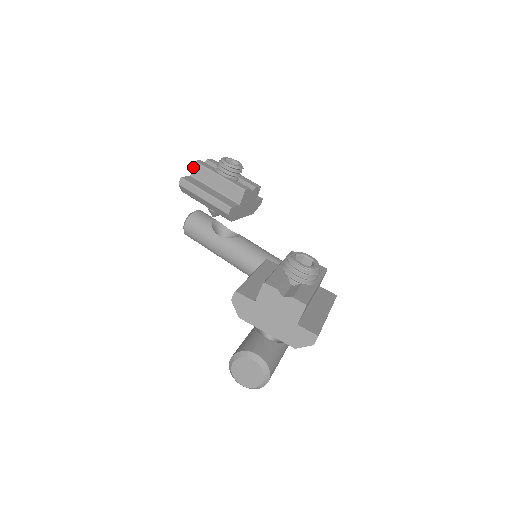
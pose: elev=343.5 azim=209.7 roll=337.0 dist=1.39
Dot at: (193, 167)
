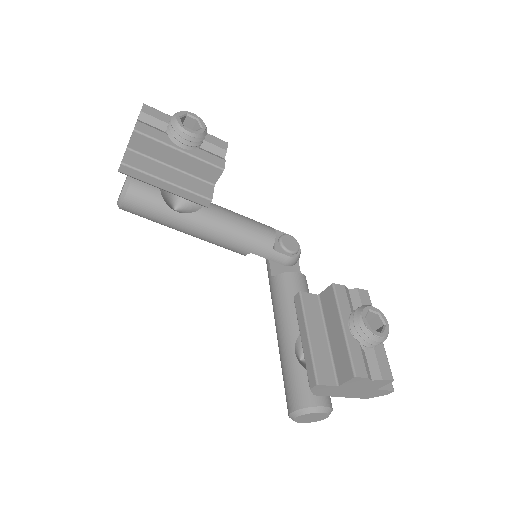
Dot at: (131, 138)
